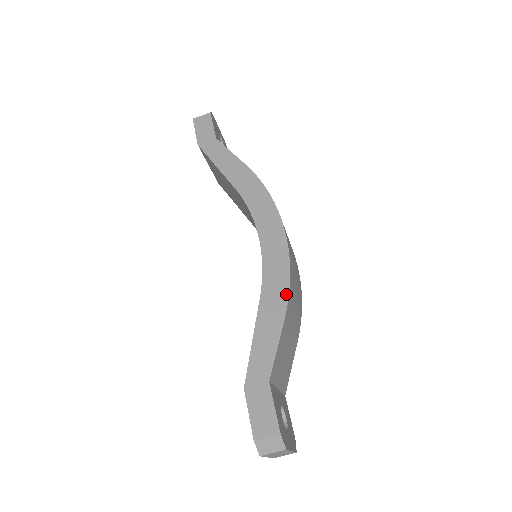
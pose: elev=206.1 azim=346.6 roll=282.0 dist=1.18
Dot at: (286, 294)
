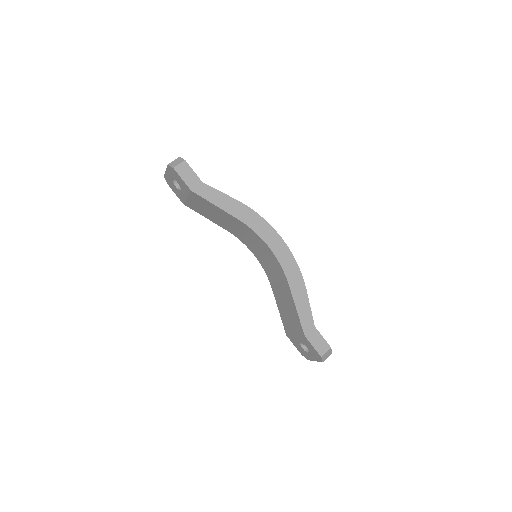
Dot at: (301, 277)
